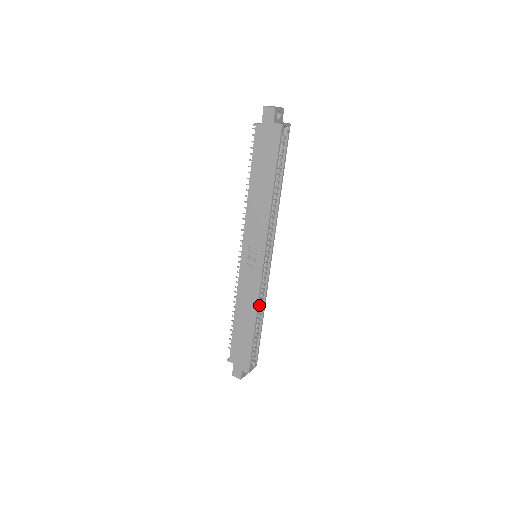
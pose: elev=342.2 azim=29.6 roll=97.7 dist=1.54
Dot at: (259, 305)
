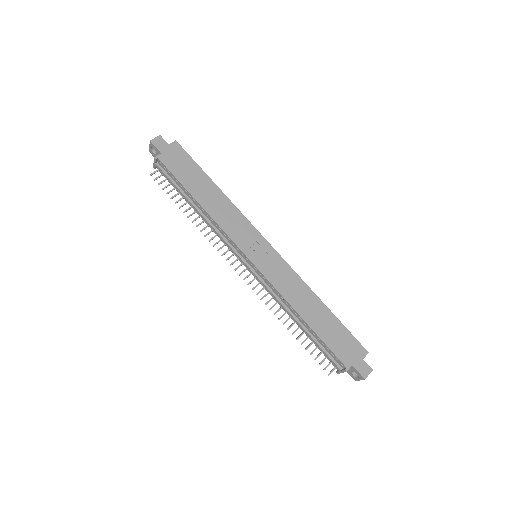
Dot at: occluded
